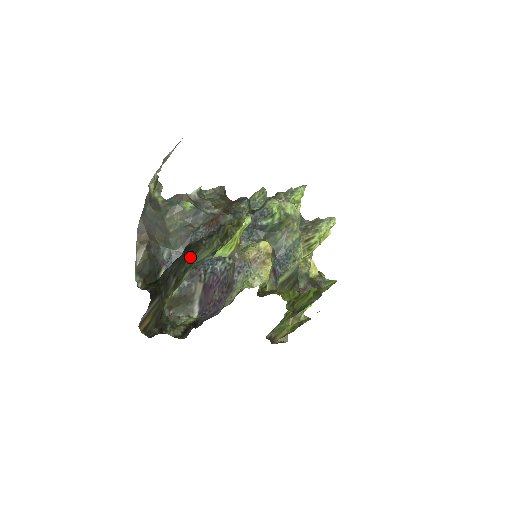
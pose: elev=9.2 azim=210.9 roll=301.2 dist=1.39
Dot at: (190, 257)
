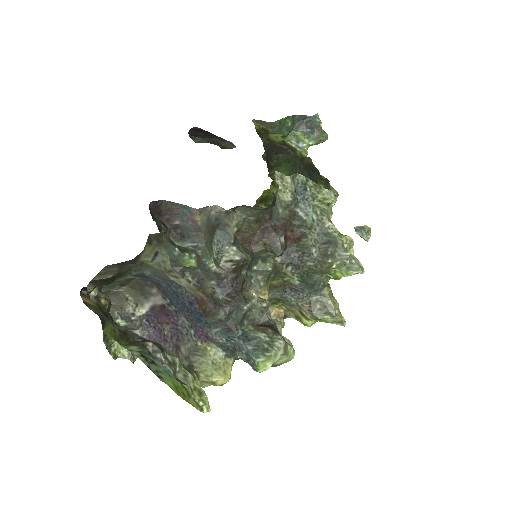
Dot at: occluded
